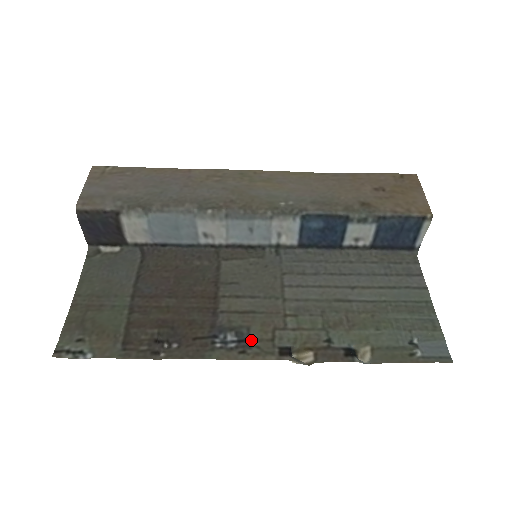
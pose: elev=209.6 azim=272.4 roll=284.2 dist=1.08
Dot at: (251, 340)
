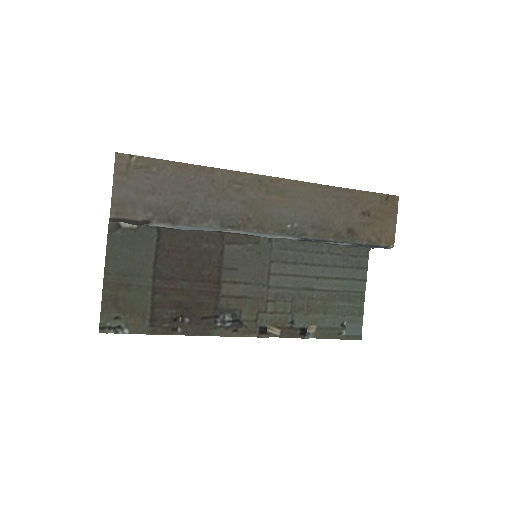
Dot at: (242, 321)
